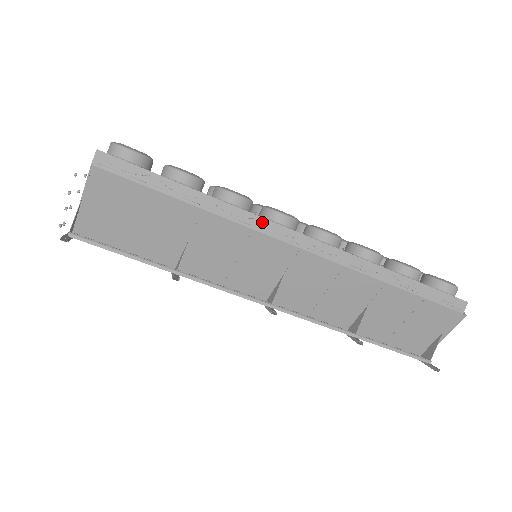
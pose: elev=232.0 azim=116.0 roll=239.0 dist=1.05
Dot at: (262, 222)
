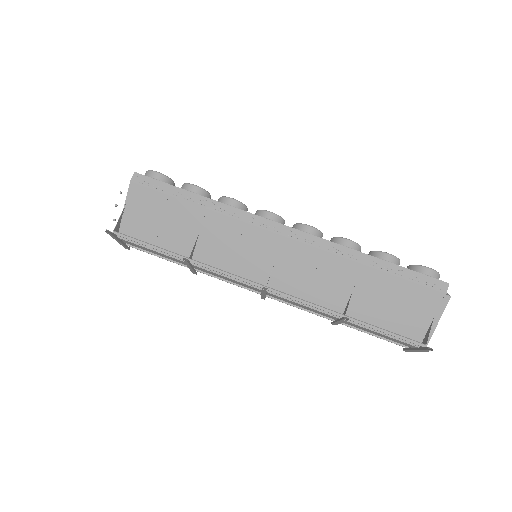
Dot at: (251, 217)
